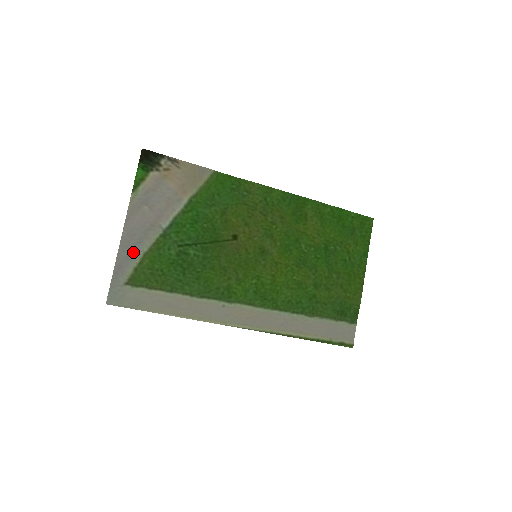
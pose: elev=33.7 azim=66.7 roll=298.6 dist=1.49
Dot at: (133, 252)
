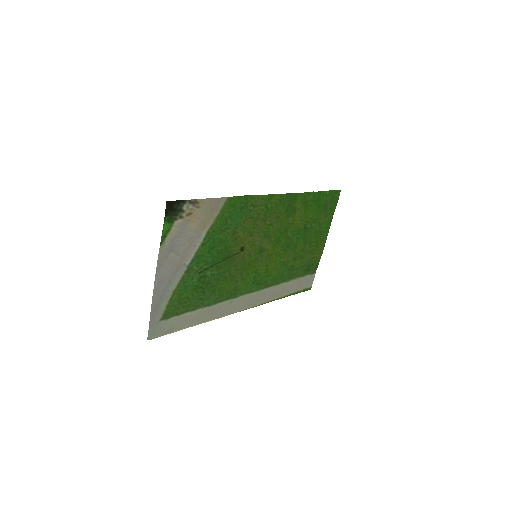
Dot at: (164, 294)
